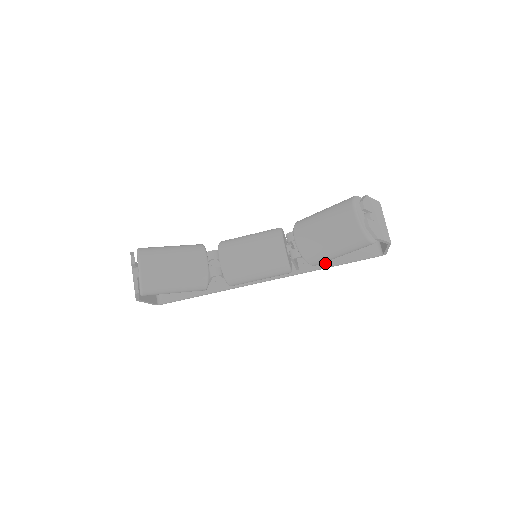
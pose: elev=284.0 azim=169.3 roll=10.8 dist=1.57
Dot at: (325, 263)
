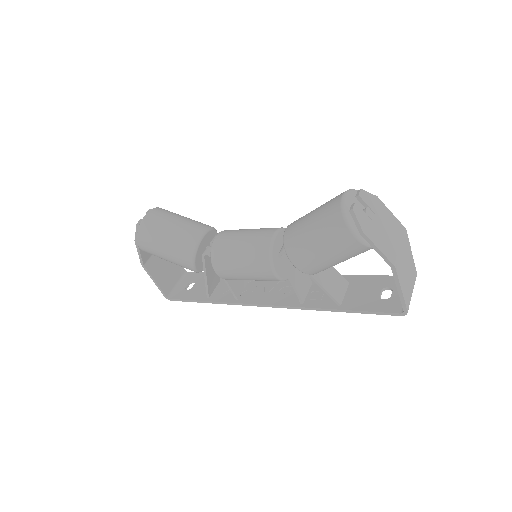
Dot at: (333, 304)
